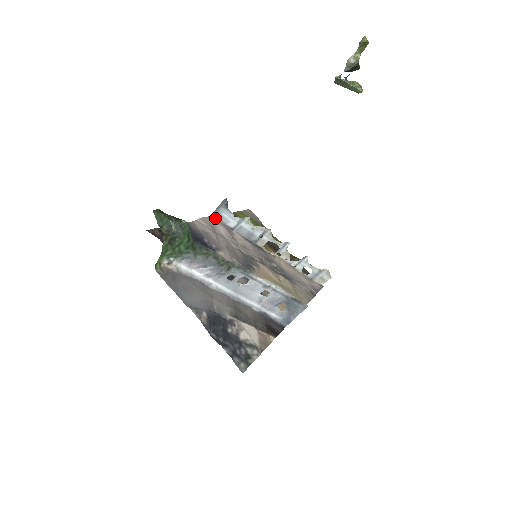
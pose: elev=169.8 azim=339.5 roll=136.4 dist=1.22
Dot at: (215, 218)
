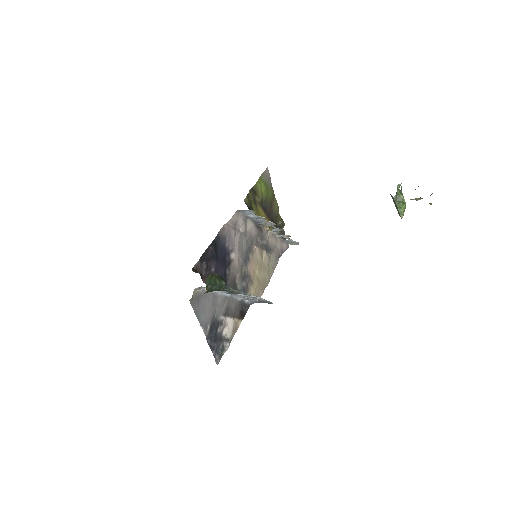
Dot at: (240, 211)
